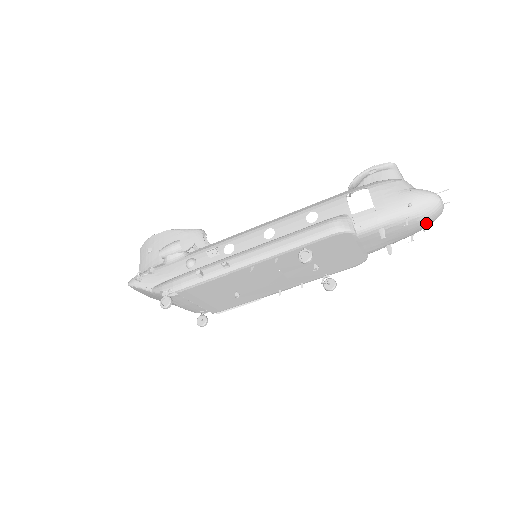
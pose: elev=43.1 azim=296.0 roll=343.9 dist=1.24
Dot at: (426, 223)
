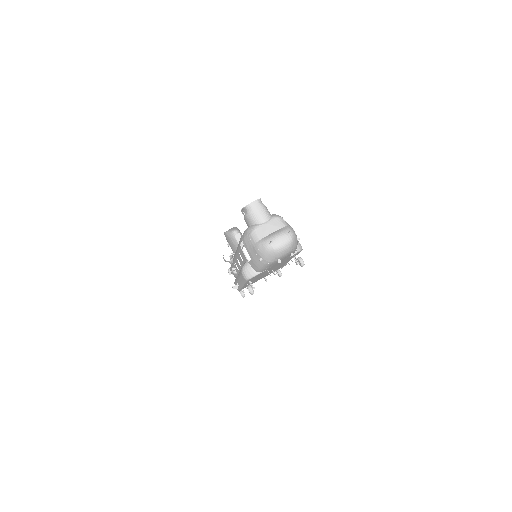
Dot at: (287, 254)
